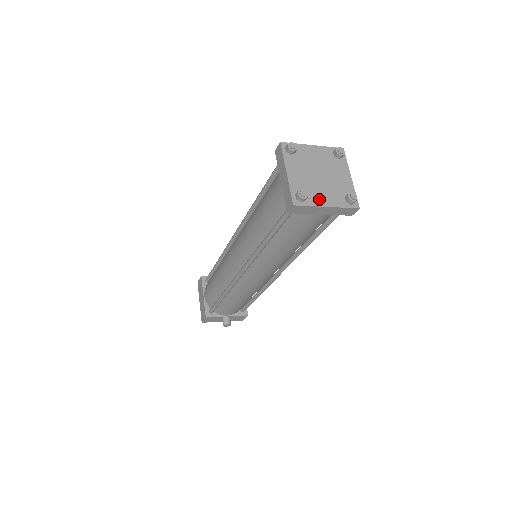
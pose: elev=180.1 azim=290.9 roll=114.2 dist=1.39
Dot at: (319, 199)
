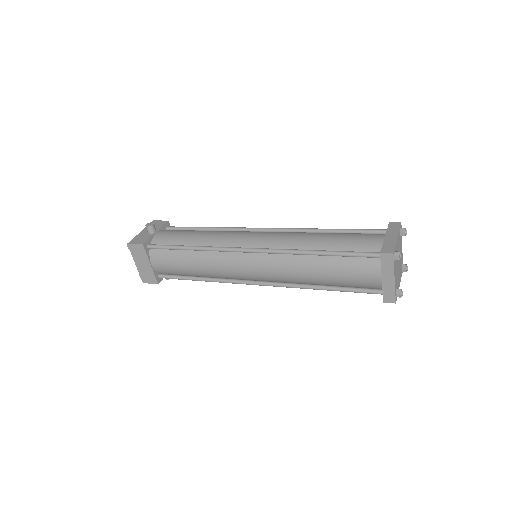
Dot at: (399, 284)
